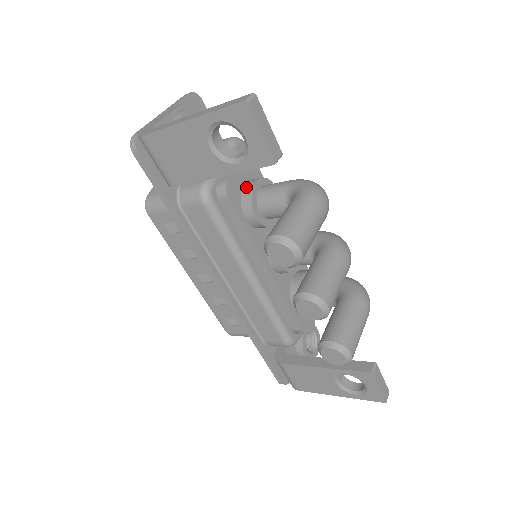
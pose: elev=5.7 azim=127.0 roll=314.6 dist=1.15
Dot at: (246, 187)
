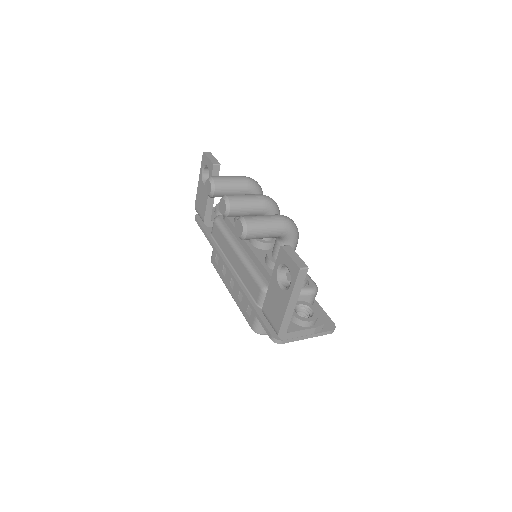
Dot at: occluded
